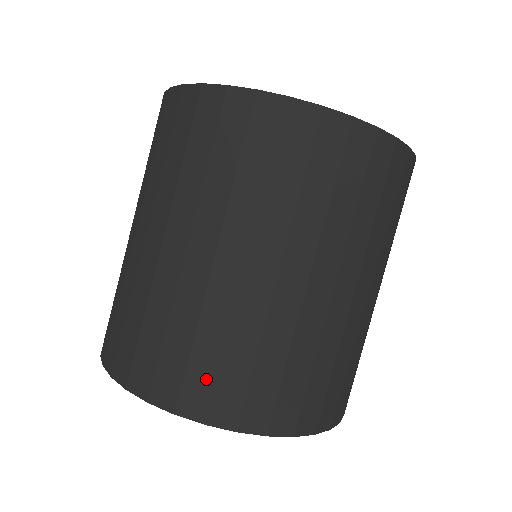
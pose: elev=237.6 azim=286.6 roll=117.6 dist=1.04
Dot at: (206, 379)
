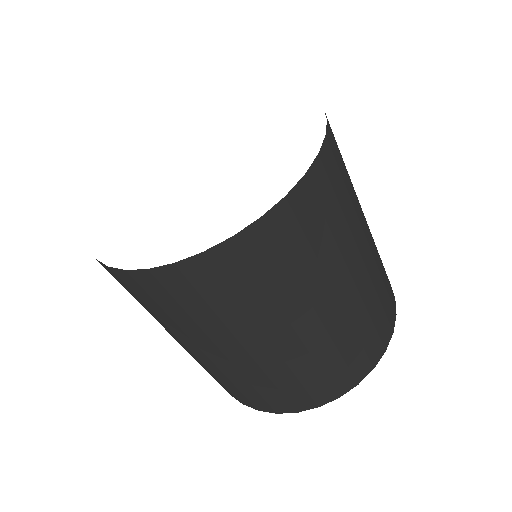
Dot at: (240, 395)
